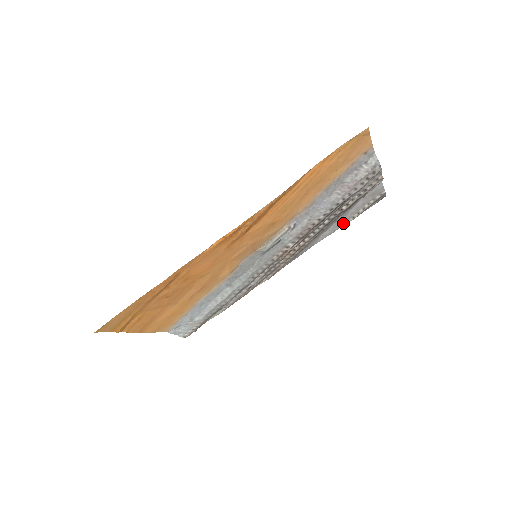
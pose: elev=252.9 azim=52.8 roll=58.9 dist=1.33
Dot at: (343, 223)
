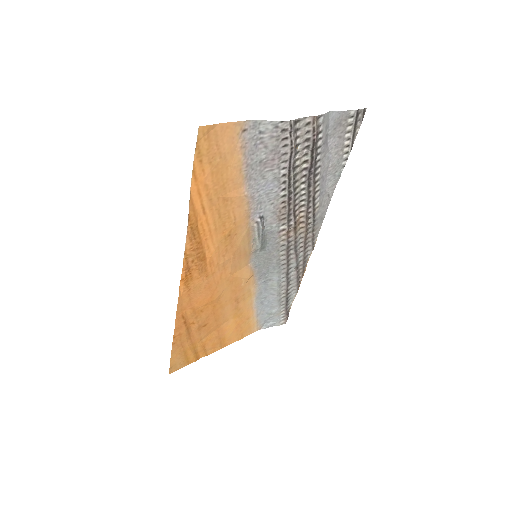
Dot at: (340, 165)
